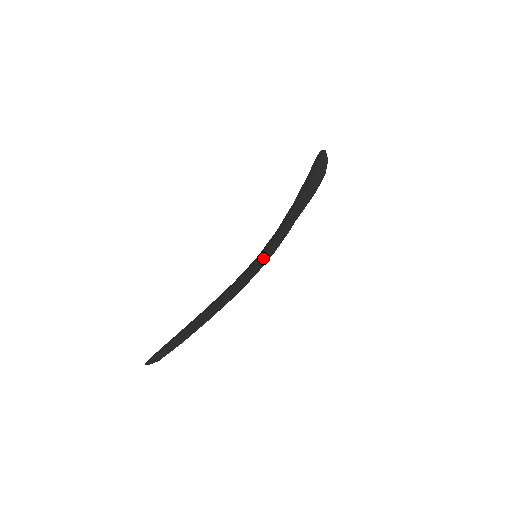
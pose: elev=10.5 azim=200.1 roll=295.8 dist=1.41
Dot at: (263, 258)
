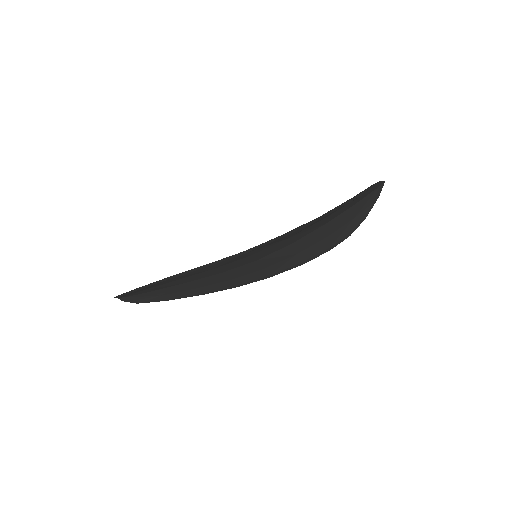
Dot at: (274, 263)
